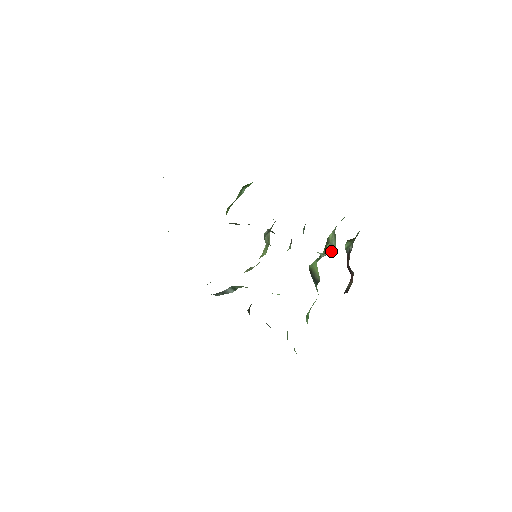
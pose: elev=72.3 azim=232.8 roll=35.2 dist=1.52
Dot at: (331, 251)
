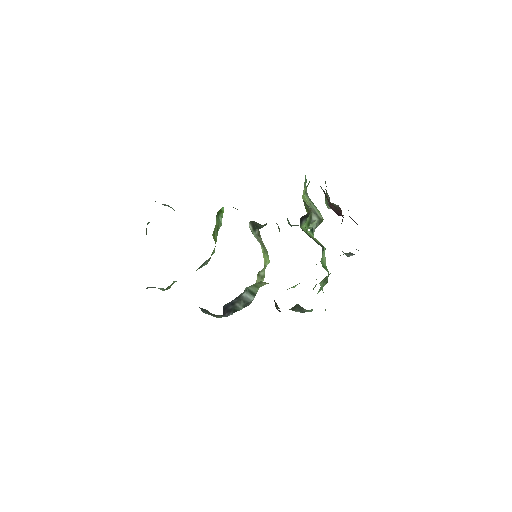
Dot at: (318, 217)
